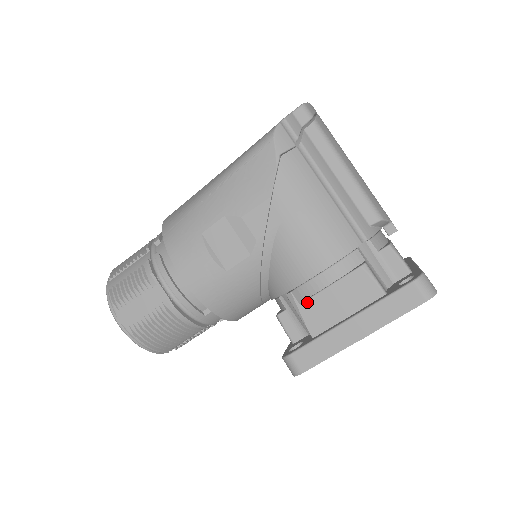
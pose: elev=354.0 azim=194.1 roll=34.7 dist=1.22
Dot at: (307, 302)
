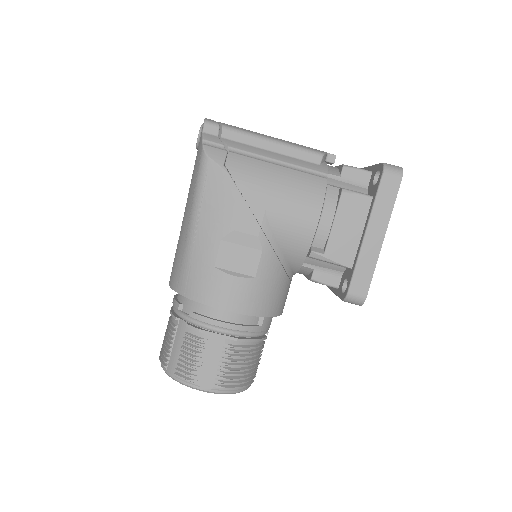
Dot at: (328, 248)
